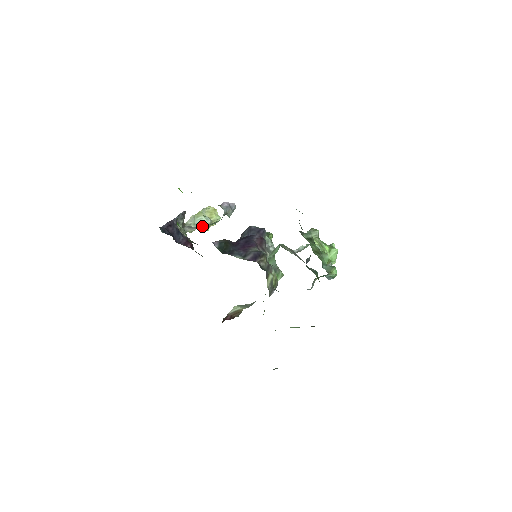
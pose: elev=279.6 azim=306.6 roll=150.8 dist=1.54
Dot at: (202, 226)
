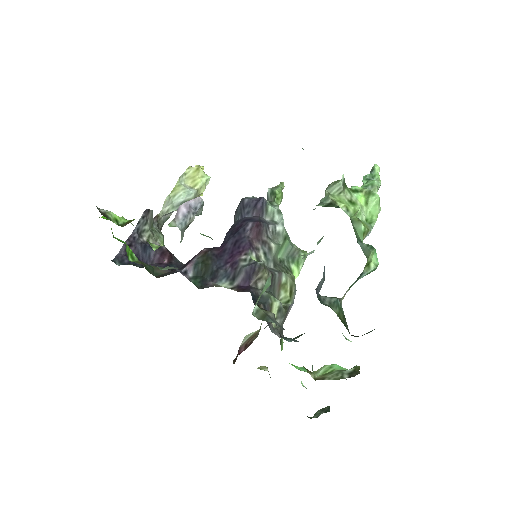
Dot at: occluded
